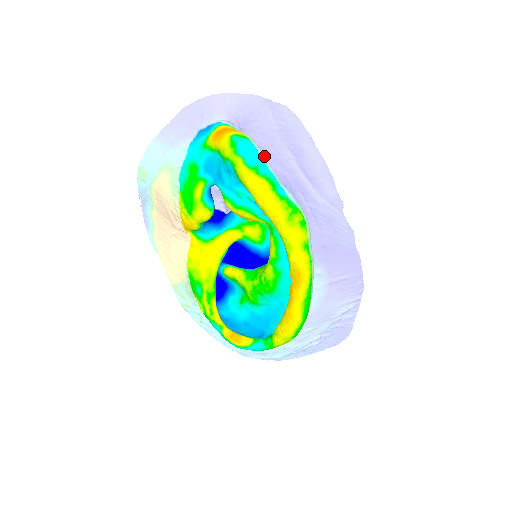
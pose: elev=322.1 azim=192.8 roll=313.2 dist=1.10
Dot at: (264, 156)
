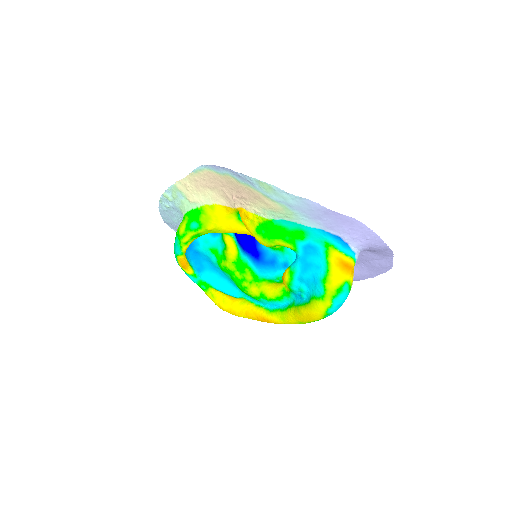
Dot at: occluded
